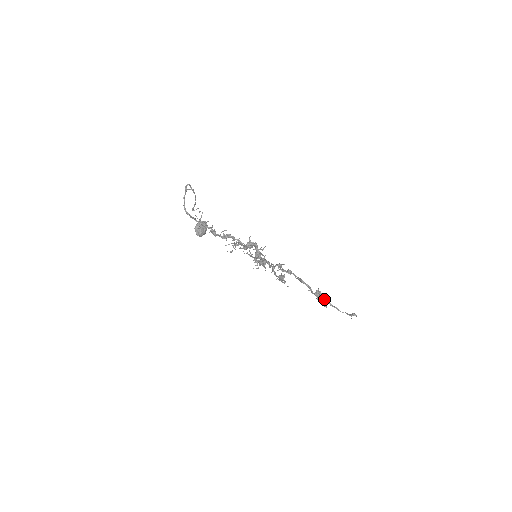
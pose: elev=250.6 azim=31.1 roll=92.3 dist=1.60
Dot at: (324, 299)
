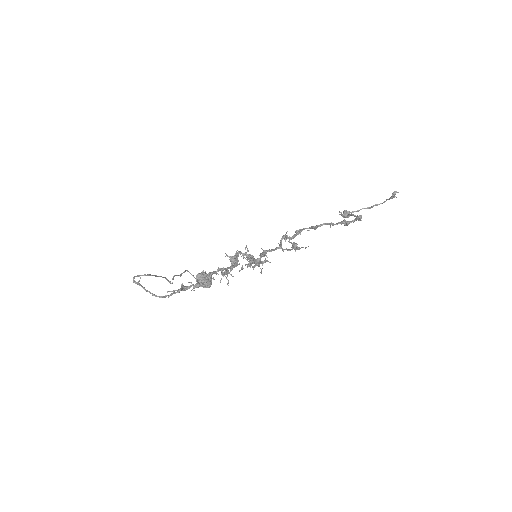
Dot at: occluded
